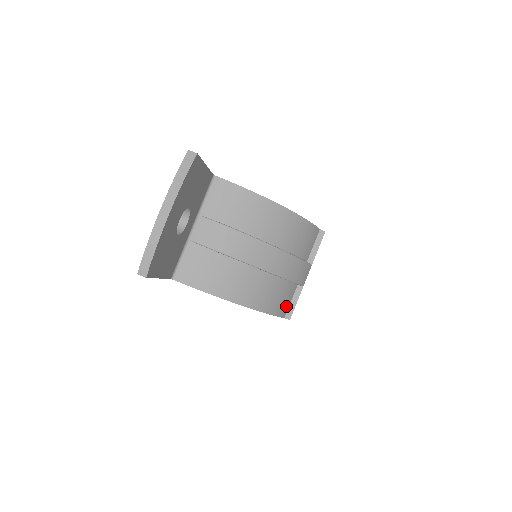
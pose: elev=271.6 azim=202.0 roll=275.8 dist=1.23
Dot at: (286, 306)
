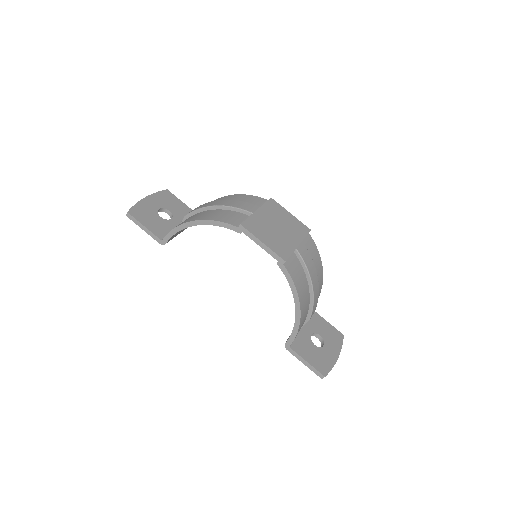
Dot at: (238, 222)
